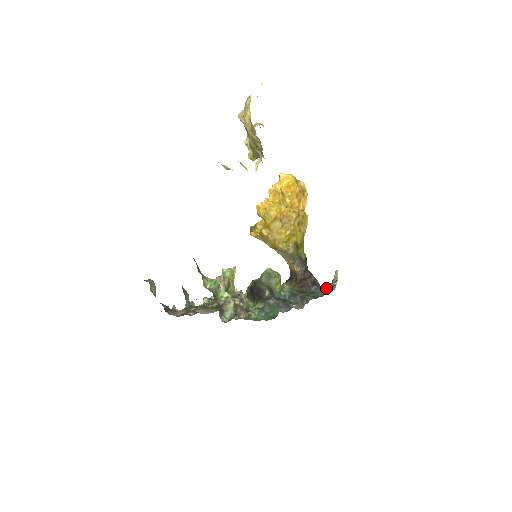
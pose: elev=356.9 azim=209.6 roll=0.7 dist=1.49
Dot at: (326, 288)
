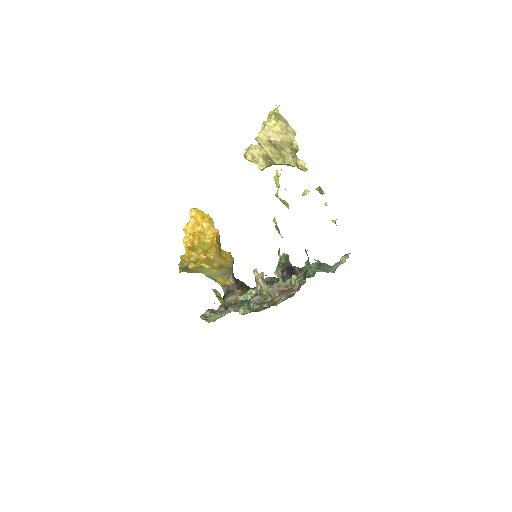
Dot at: (267, 279)
